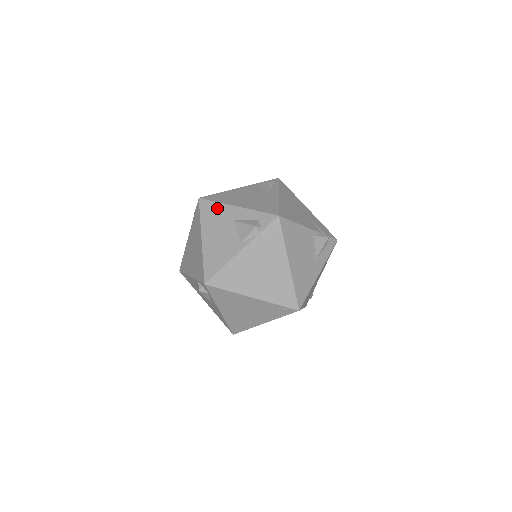
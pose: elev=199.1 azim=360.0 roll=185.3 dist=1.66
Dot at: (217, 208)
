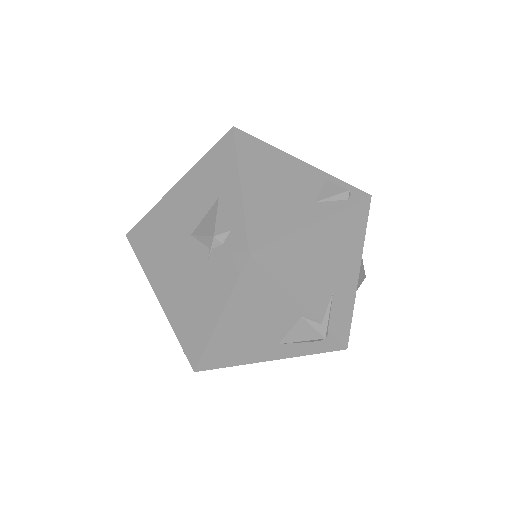
Dot at: (228, 161)
